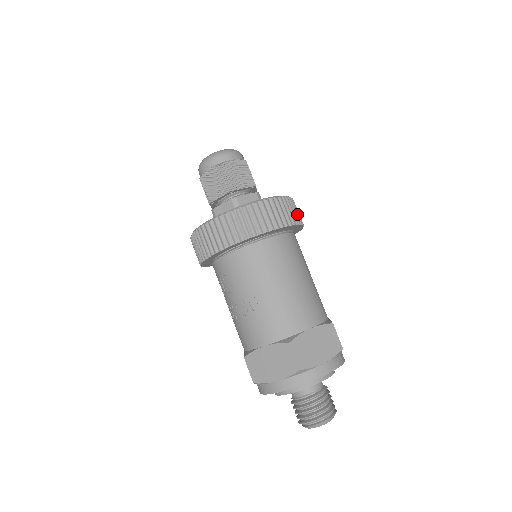
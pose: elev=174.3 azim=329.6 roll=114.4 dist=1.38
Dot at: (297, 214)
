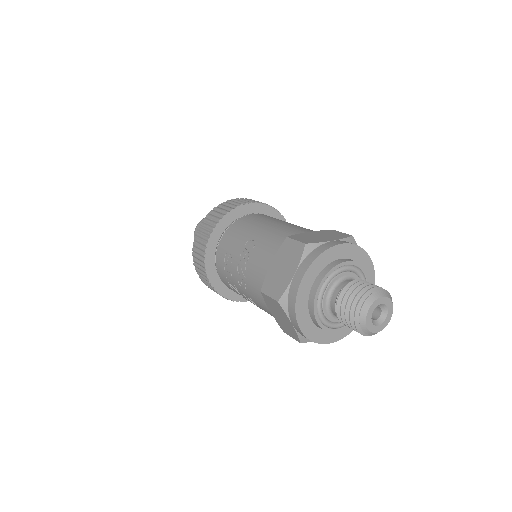
Dot at: occluded
